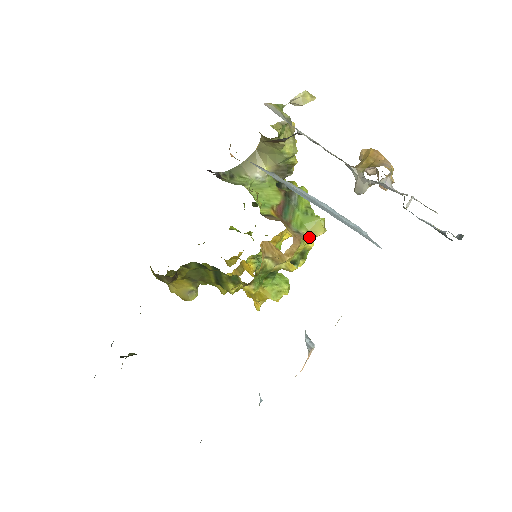
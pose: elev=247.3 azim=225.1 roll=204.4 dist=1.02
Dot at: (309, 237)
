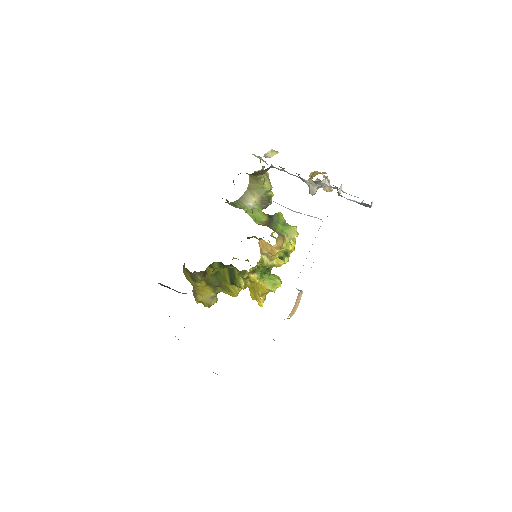
Dot at: (288, 239)
